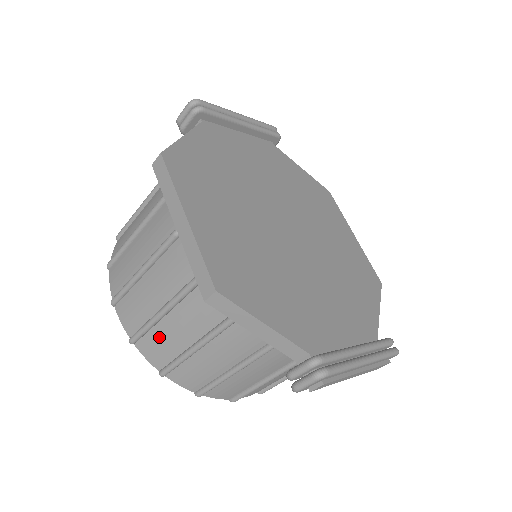
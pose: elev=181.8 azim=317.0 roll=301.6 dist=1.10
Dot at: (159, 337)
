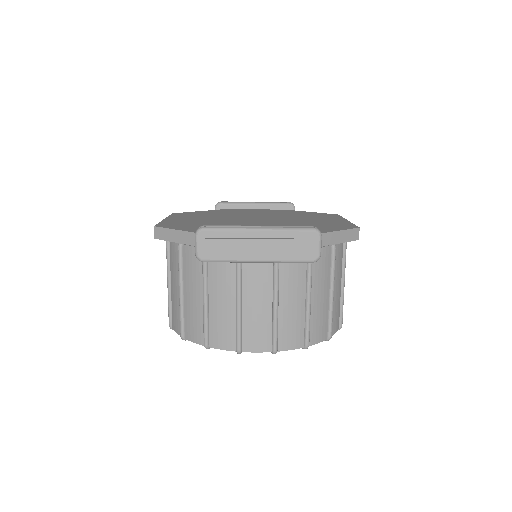
Dot at: (174, 306)
